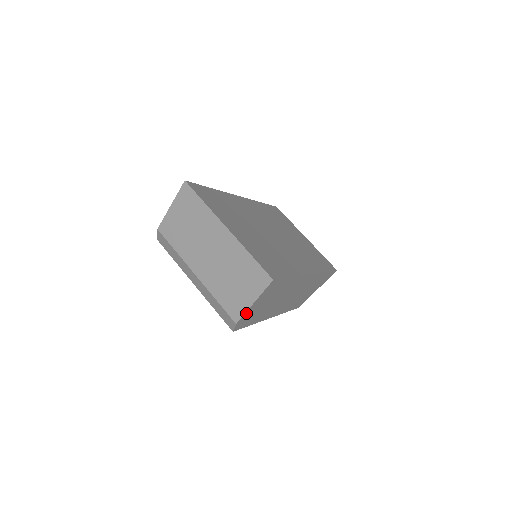
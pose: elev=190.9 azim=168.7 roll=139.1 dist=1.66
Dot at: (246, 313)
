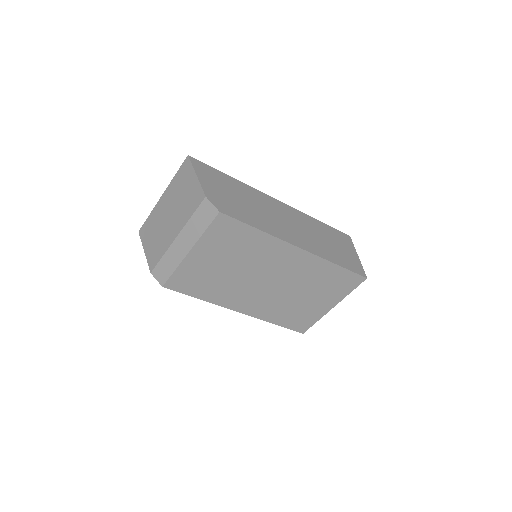
Dot at: (204, 188)
